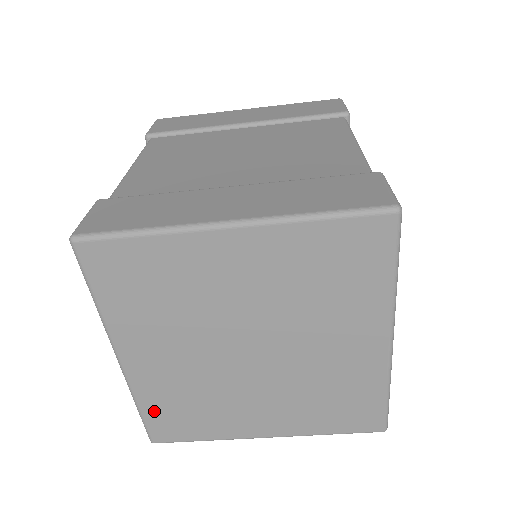
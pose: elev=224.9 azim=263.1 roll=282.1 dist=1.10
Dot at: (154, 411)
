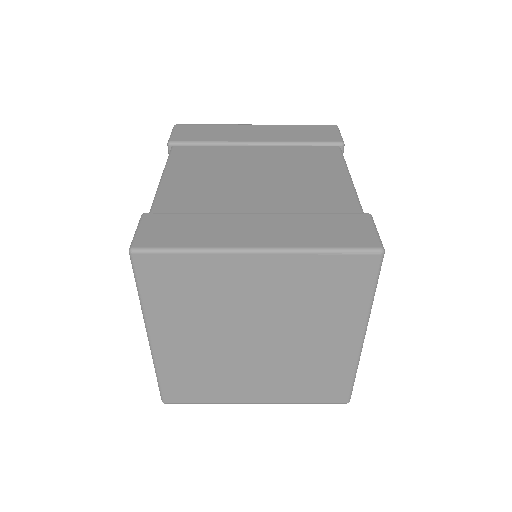
Dot at: (170, 379)
